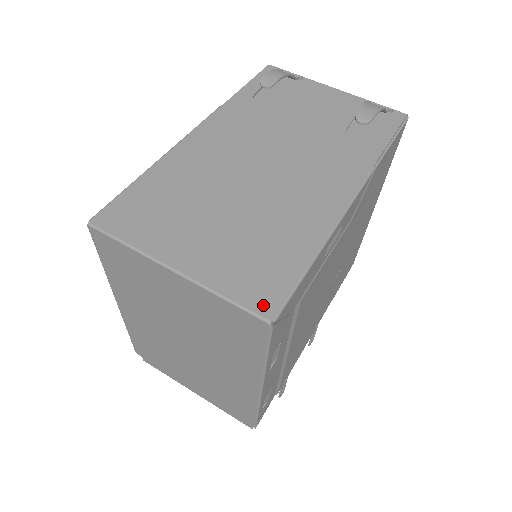
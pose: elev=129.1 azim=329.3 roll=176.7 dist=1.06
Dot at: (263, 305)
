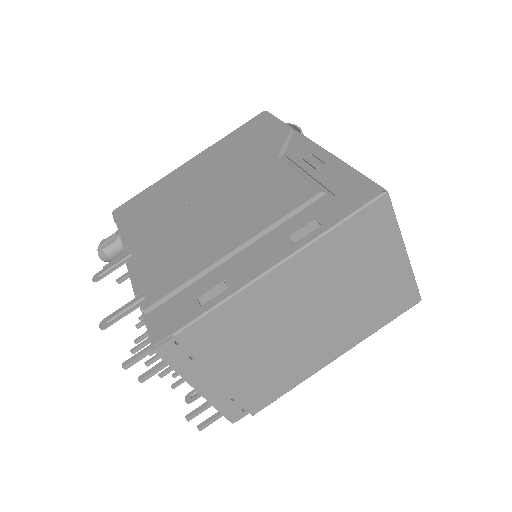
Dot at: occluded
